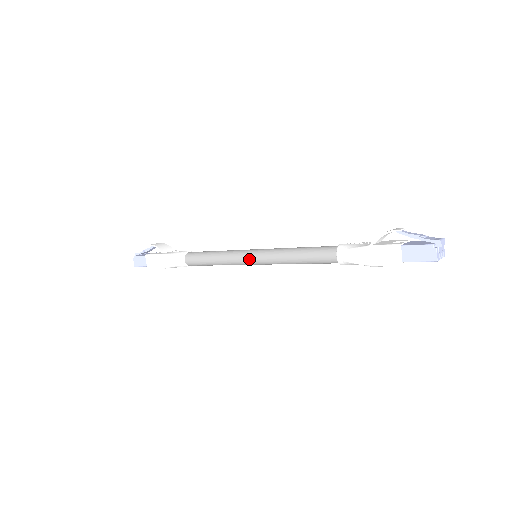
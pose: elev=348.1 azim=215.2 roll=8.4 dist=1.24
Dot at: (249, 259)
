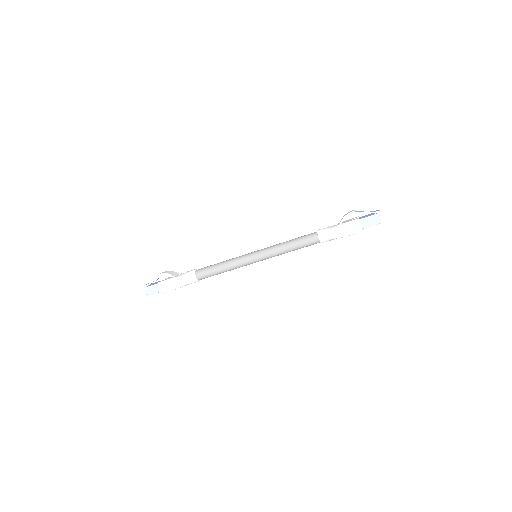
Dot at: (253, 259)
